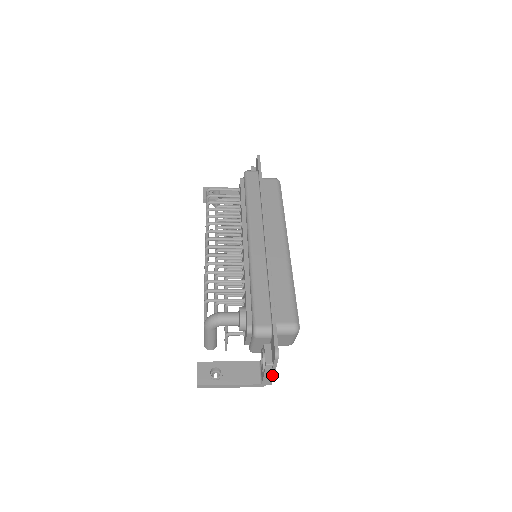
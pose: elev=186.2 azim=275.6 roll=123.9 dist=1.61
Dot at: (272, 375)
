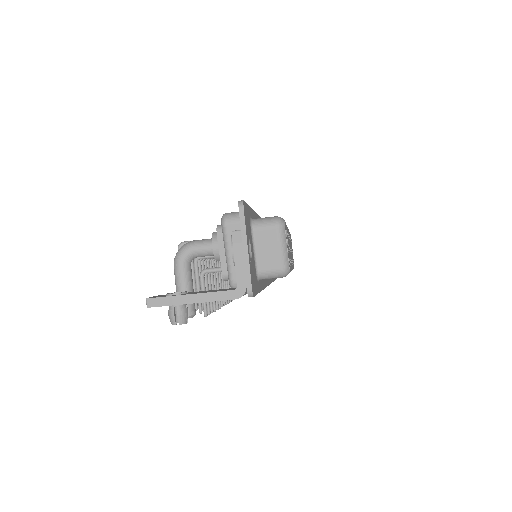
Dot at: (246, 257)
